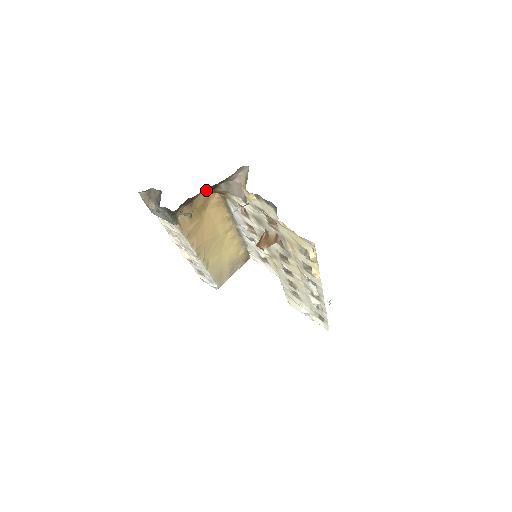
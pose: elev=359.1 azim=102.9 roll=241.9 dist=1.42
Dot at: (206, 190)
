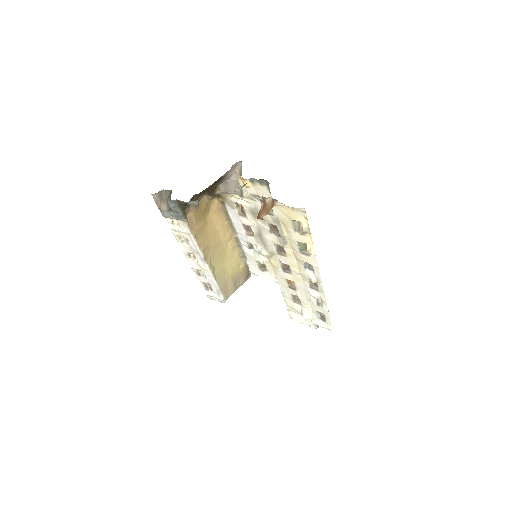
Dot at: (208, 192)
